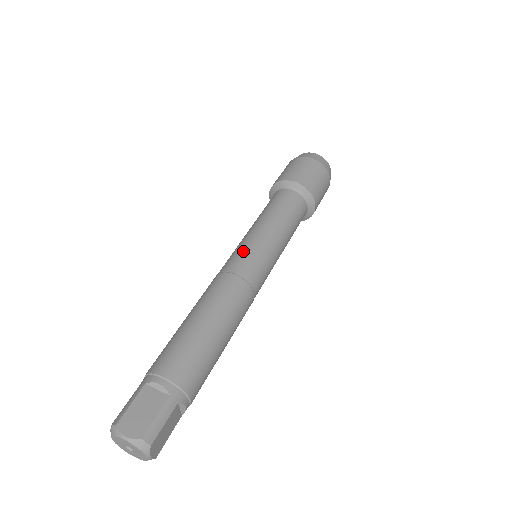
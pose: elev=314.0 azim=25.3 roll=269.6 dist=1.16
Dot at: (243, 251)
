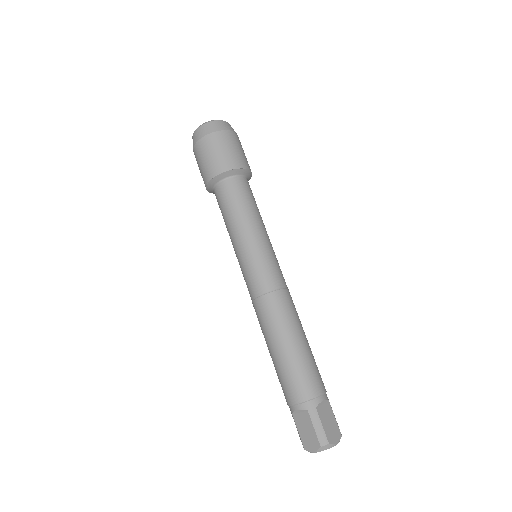
Dot at: (245, 274)
